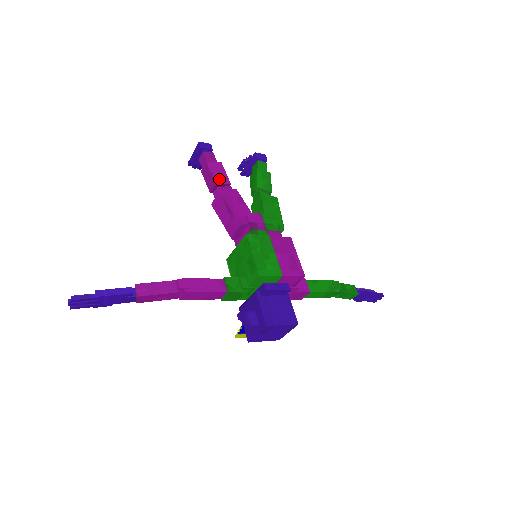
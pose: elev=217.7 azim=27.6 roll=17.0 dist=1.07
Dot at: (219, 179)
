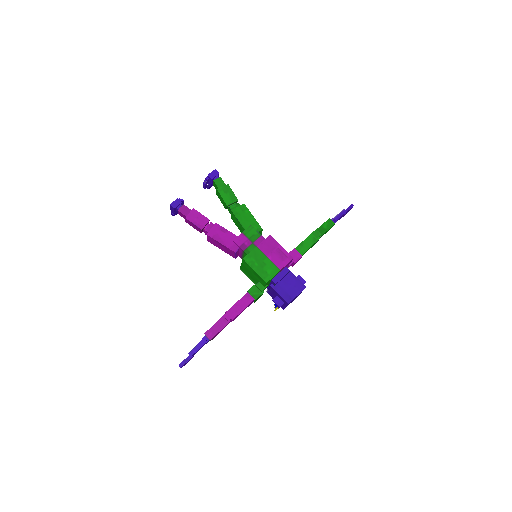
Dot at: (201, 223)
